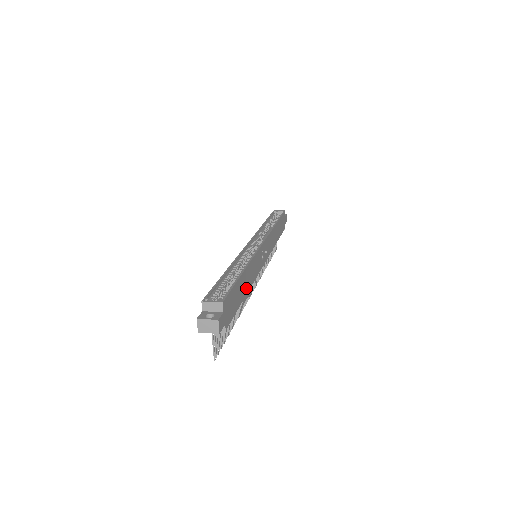
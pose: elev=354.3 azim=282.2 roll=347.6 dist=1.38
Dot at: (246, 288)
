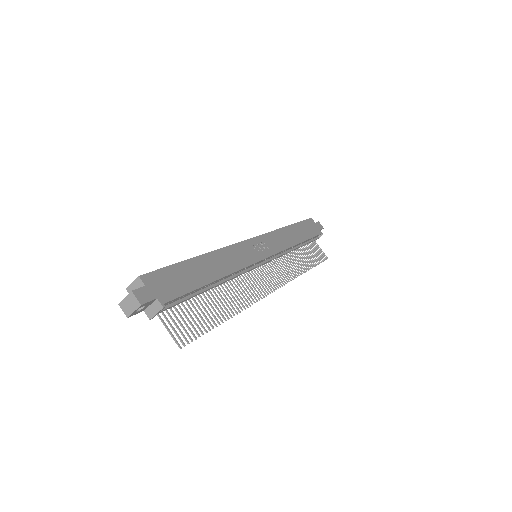
Dot at: (215, 273)
